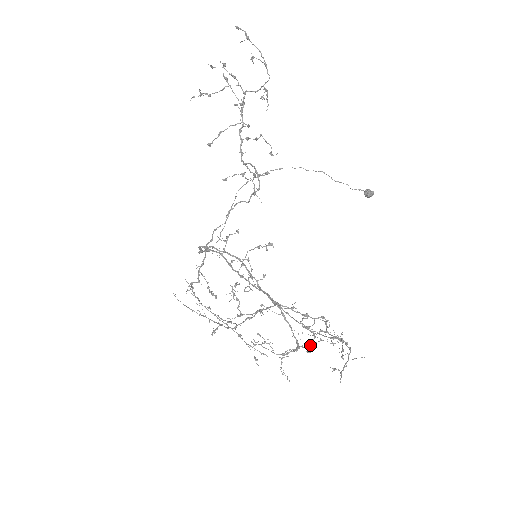
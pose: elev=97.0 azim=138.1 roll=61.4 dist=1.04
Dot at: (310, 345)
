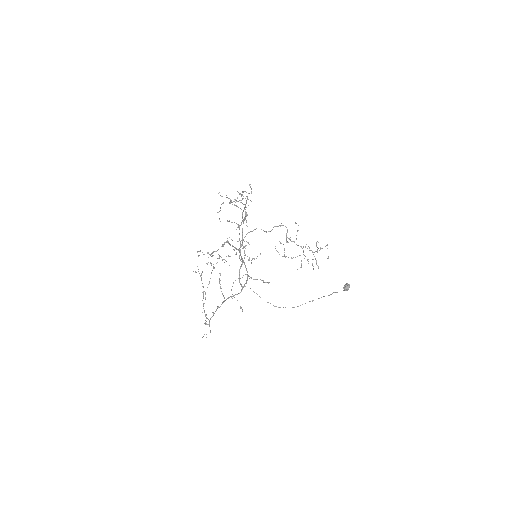
Dot at: (232, 222)
